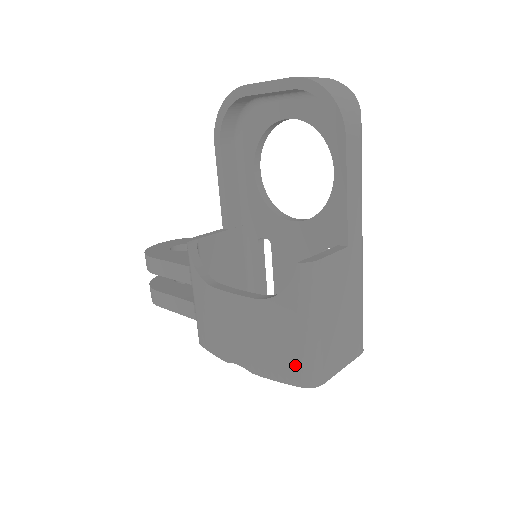
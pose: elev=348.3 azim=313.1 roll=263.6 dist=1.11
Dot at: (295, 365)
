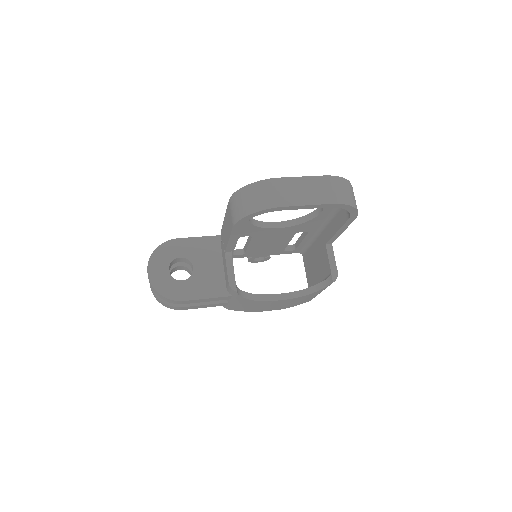
Dot at: occluded
